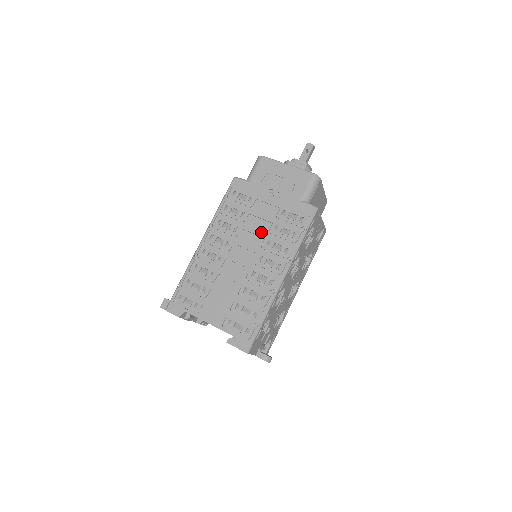
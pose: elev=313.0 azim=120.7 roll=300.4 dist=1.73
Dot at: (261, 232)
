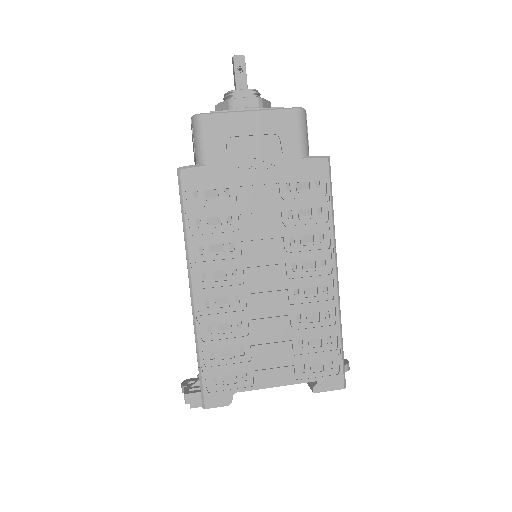
Dot at: (272, 231)
